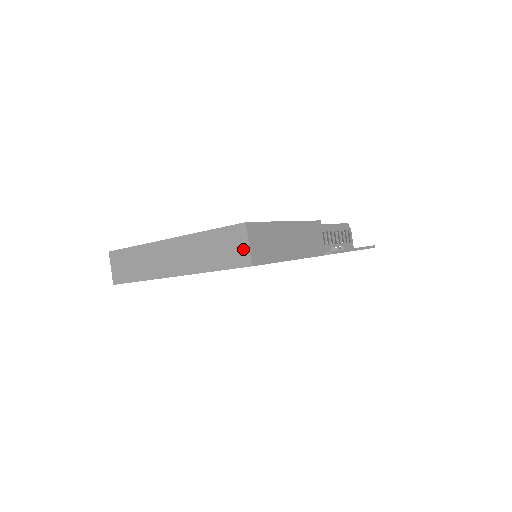
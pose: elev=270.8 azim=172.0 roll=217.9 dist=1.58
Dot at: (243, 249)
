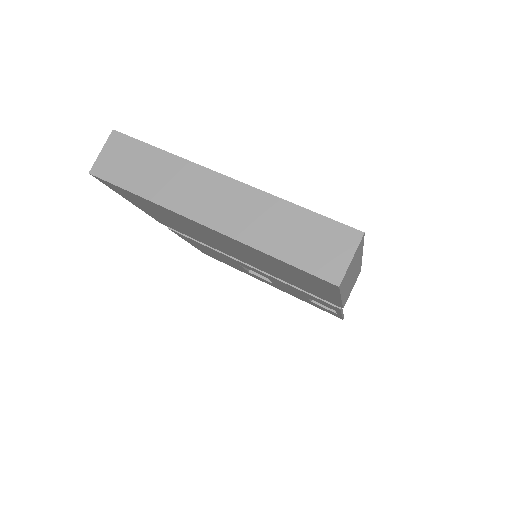
Dot at: (339, 260)
